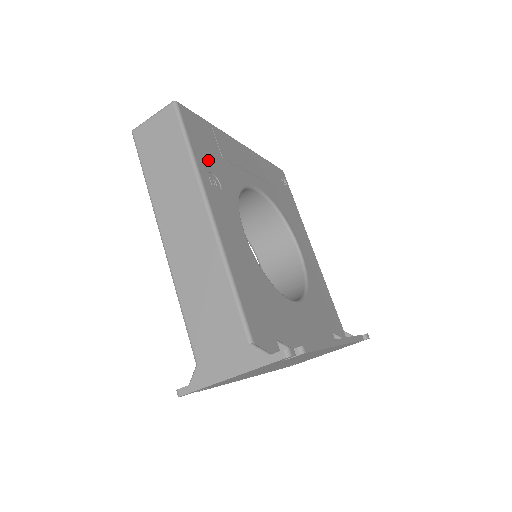
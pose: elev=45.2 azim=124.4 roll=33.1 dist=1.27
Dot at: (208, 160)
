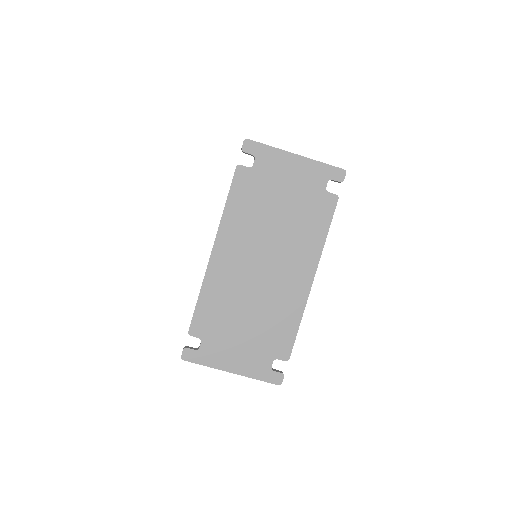
Dot at: occluded
